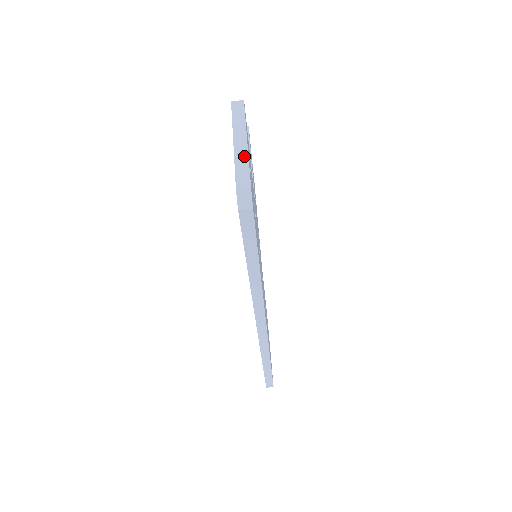
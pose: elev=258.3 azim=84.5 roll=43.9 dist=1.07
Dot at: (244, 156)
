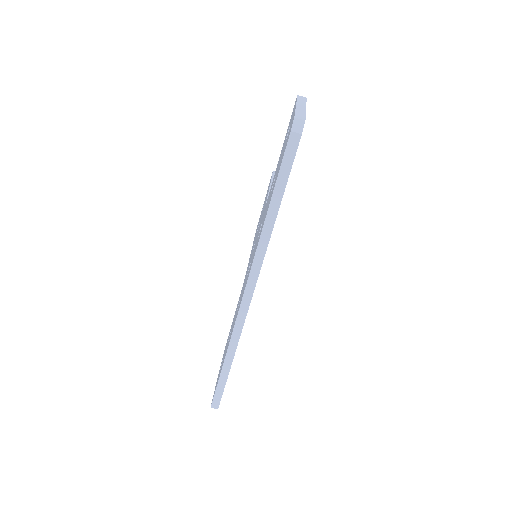
Dot at: (303, 111)
